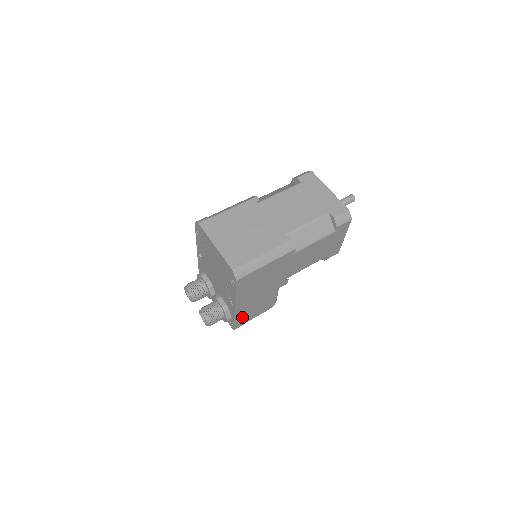
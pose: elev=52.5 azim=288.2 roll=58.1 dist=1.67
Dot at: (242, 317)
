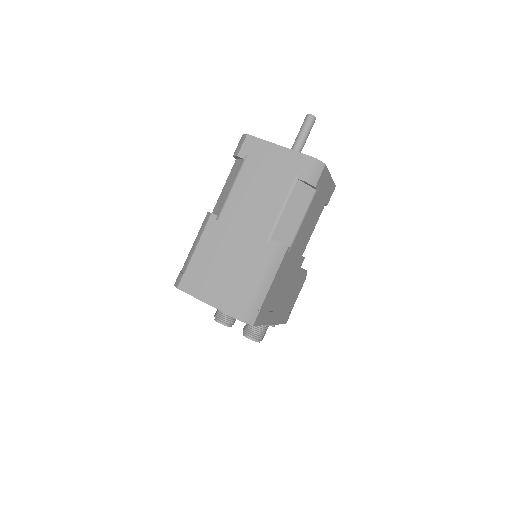
Dot at: (285, 314)
